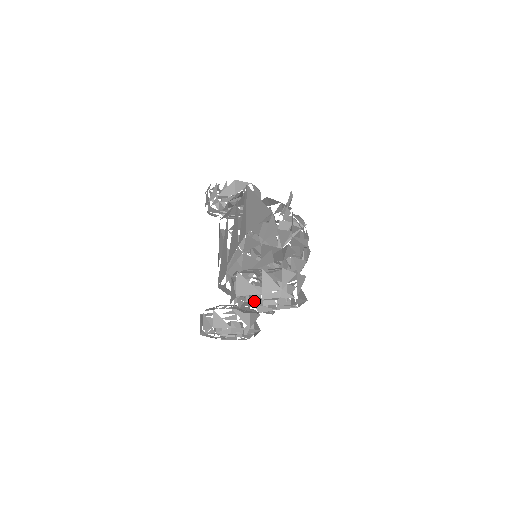
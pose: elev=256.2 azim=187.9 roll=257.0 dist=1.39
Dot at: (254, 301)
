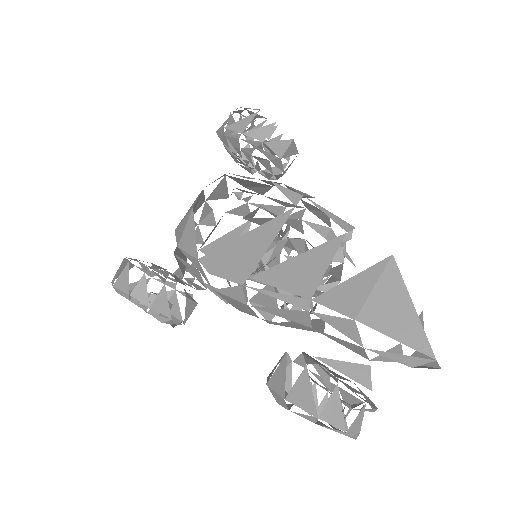
Dot at: occluded
